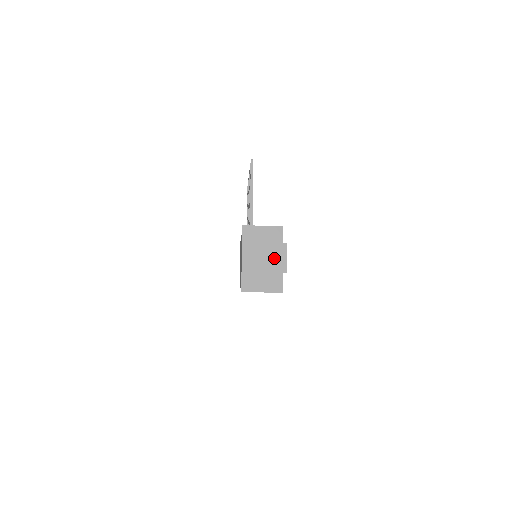
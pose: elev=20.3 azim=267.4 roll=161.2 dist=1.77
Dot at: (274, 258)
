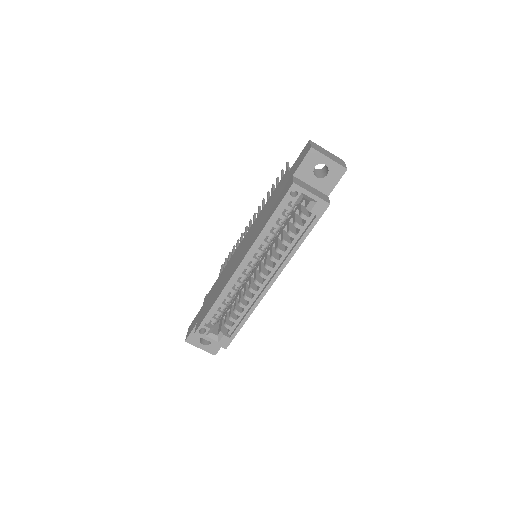
Dot at: (336, 159)
